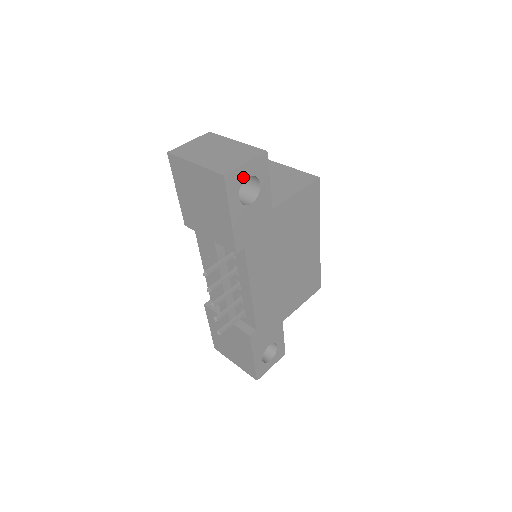
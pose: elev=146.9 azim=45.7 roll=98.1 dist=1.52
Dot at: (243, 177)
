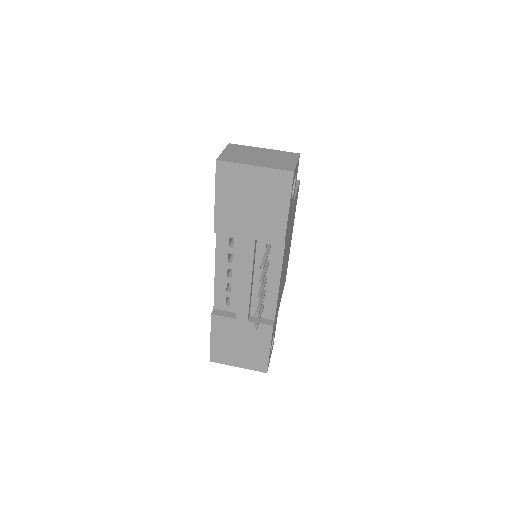
Dot at: (295, 174)
